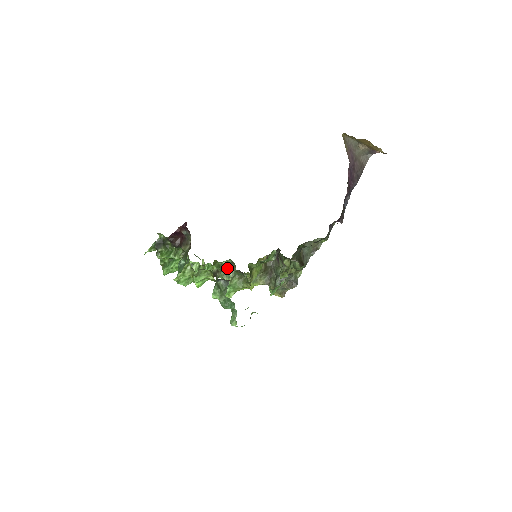
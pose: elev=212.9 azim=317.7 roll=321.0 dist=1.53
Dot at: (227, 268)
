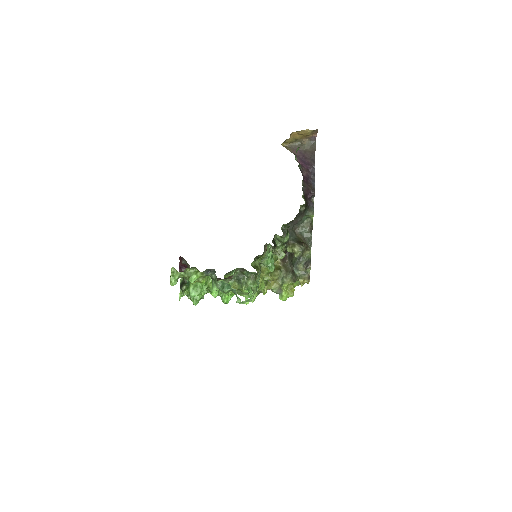
Dot at: (239, 277)
